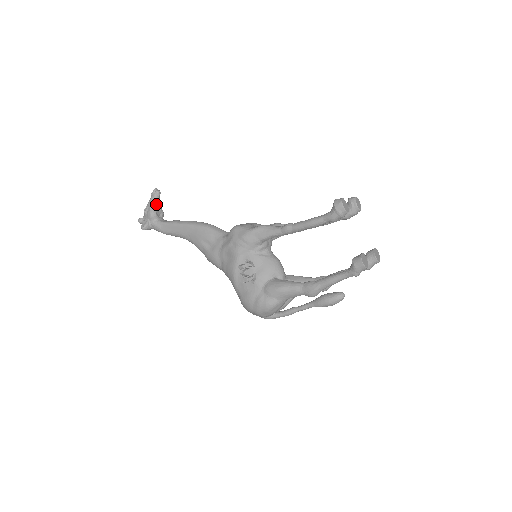
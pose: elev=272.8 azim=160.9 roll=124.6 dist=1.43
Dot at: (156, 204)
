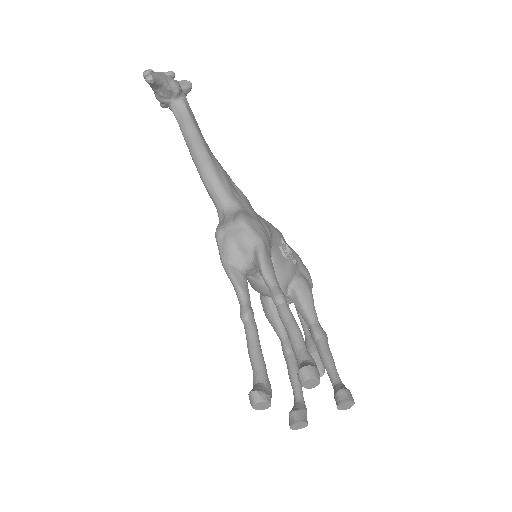
Dot at: (157, 90)
